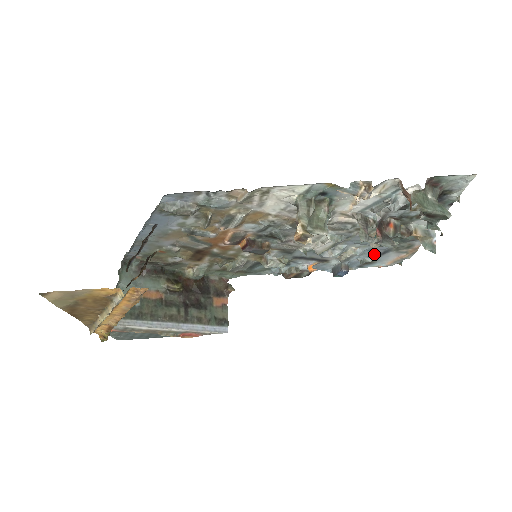
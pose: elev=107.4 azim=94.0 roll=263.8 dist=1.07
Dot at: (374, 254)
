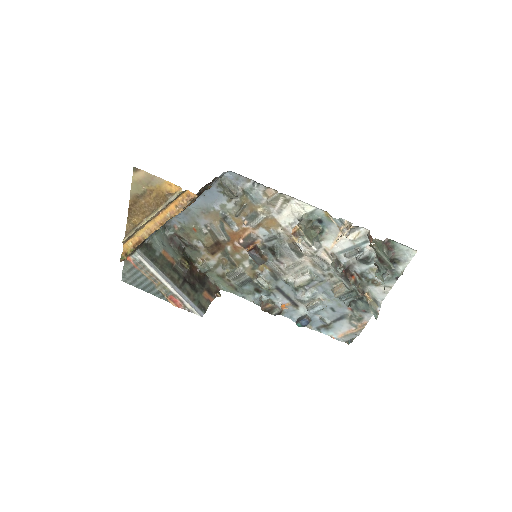
Dot at: (333, 316)
